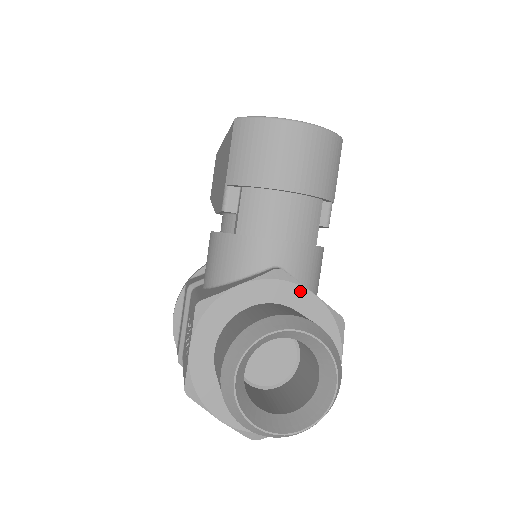
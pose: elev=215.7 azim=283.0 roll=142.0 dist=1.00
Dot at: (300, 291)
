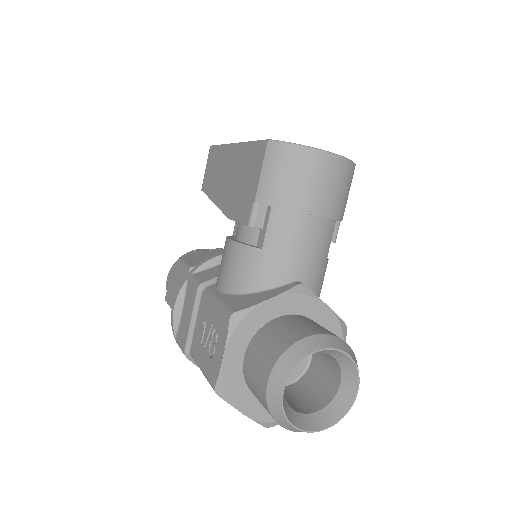
Dot at: (317, 304)
